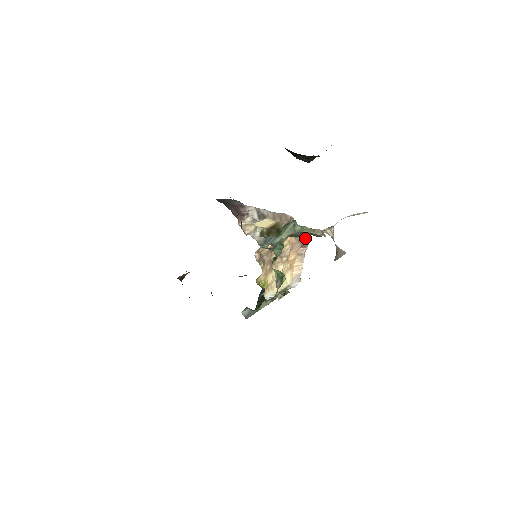
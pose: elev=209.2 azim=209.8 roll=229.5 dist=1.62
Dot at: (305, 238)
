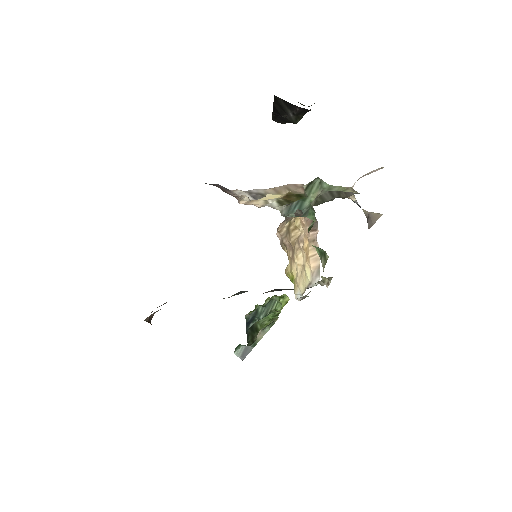
Dot at: occluded
